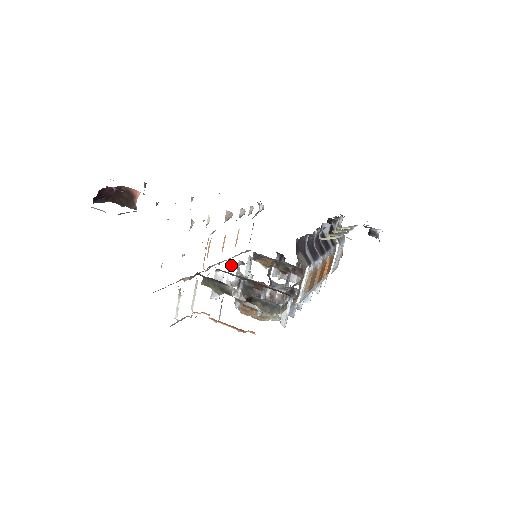
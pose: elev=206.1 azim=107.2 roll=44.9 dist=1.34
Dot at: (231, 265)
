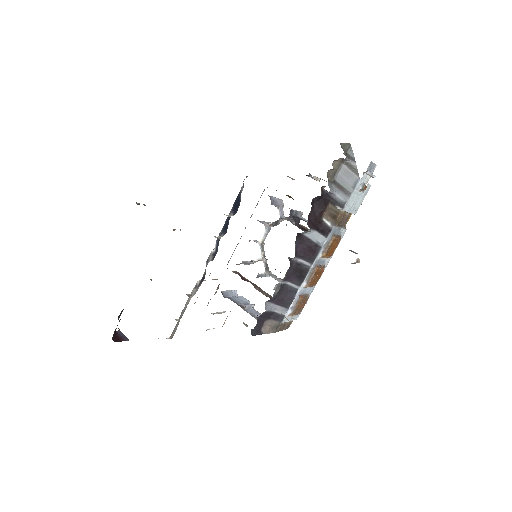
Dot at: occluded
